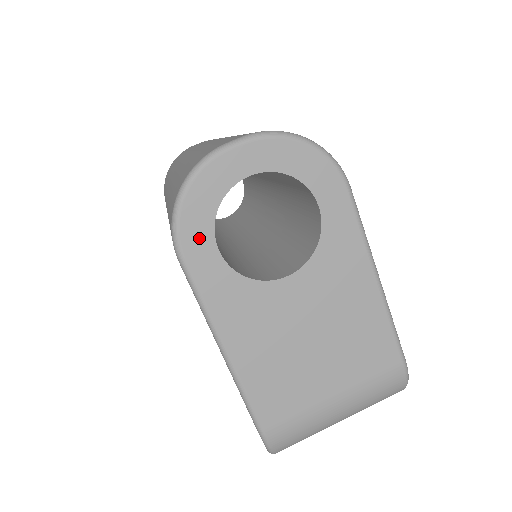
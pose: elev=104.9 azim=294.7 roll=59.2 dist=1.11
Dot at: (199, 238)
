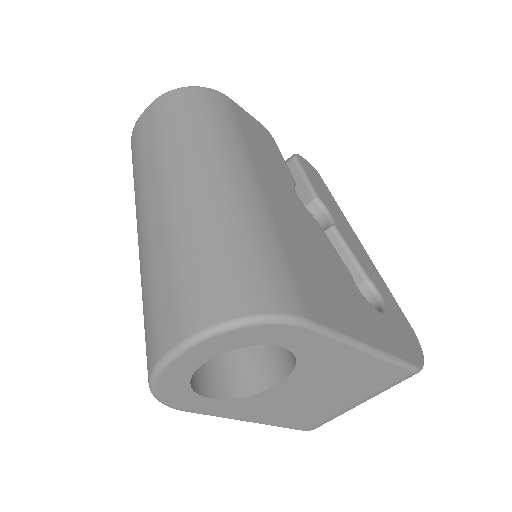
Dot at: (187, 401)
